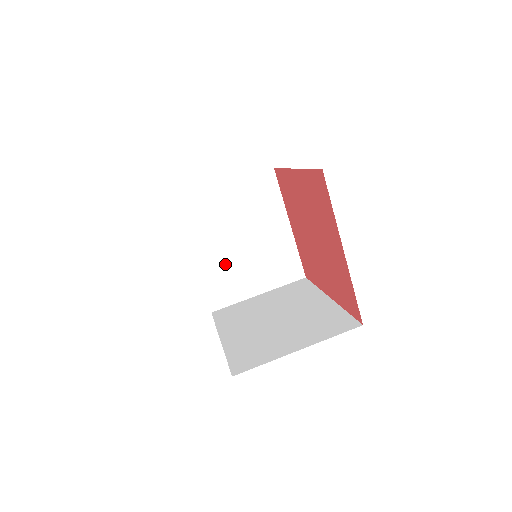
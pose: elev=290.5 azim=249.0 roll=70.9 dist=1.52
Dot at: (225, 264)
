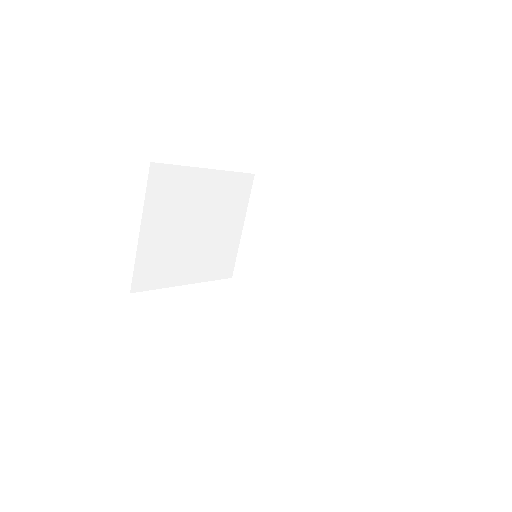
Dot at: (206, 253)
